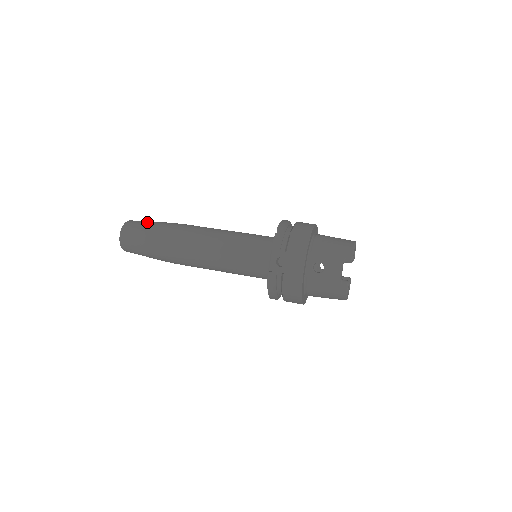
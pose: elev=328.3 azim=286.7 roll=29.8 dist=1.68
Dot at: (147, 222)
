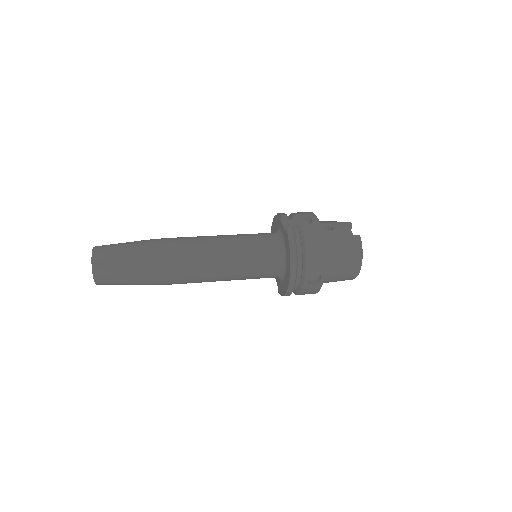
Dot at: occluded
